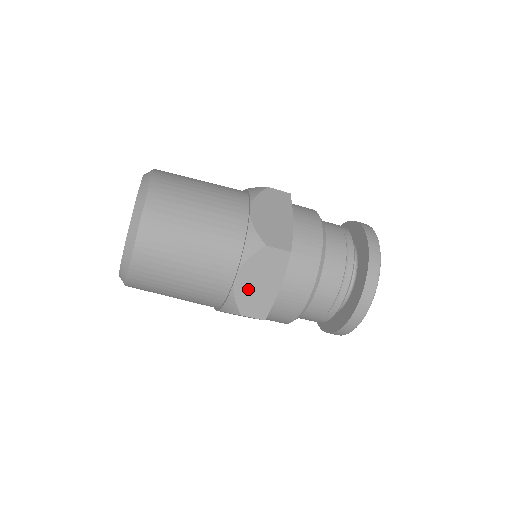
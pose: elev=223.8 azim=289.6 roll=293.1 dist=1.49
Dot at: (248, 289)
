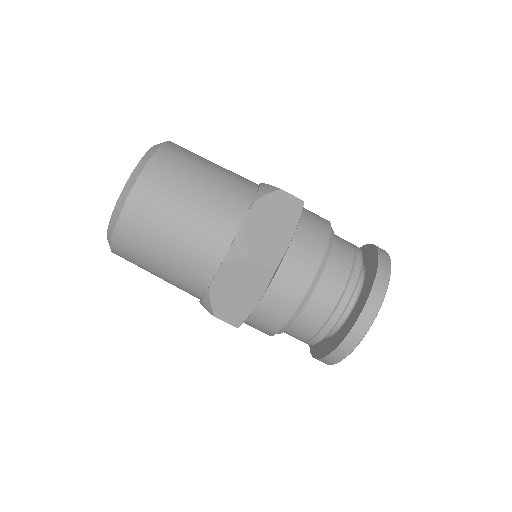
Dot at: (260, 228)
